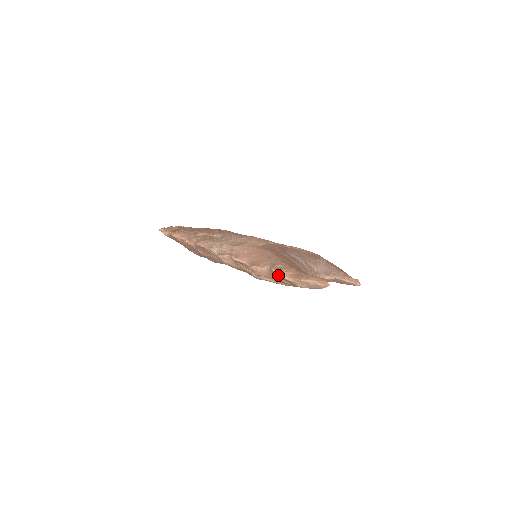
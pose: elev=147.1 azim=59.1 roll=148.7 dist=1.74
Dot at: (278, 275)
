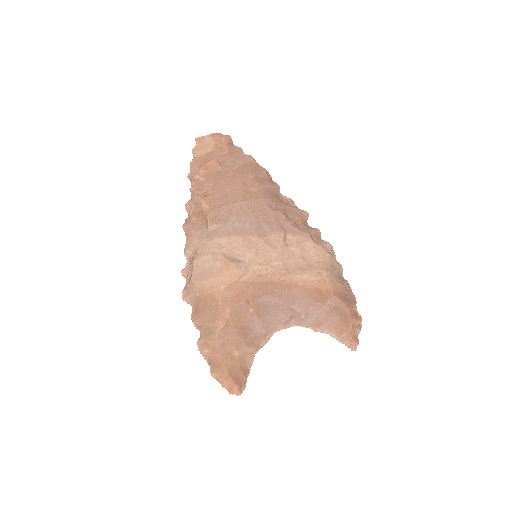
Dot at: (202, 349)
